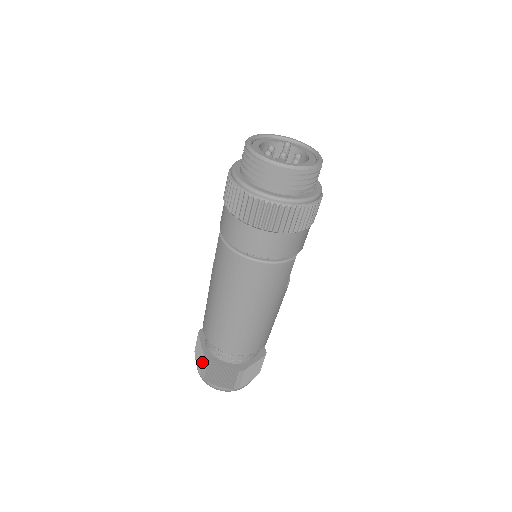
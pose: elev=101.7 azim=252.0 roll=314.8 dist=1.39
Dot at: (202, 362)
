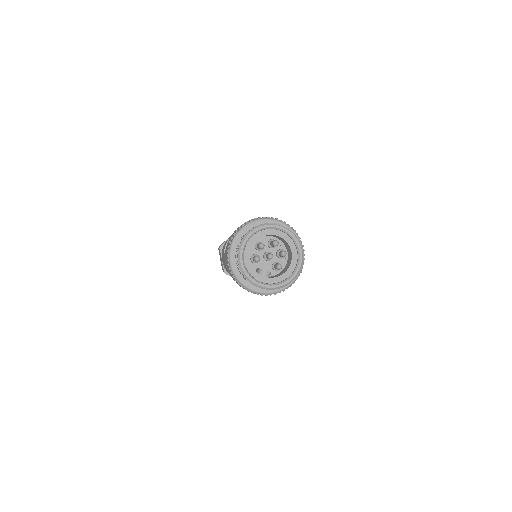
Dot at: (223, 270)
